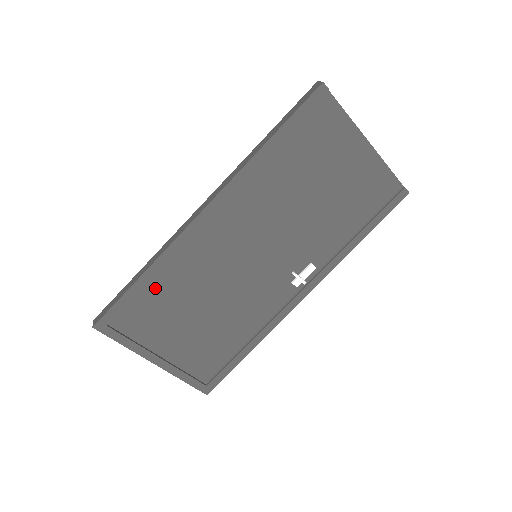
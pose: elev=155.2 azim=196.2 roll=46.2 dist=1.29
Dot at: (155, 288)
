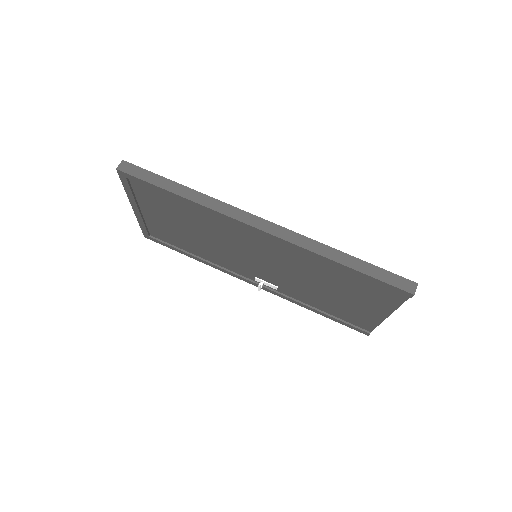
Dot at: (179, 202)
